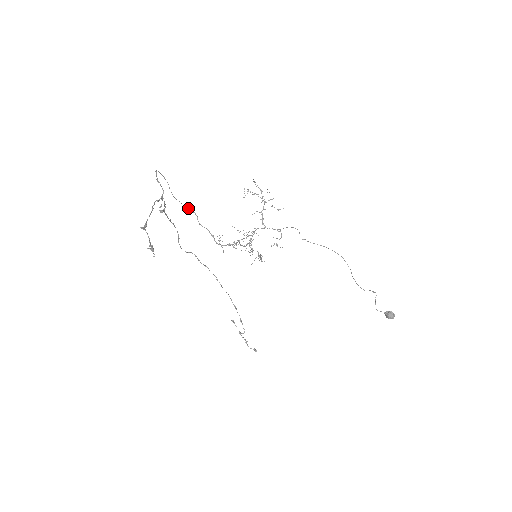
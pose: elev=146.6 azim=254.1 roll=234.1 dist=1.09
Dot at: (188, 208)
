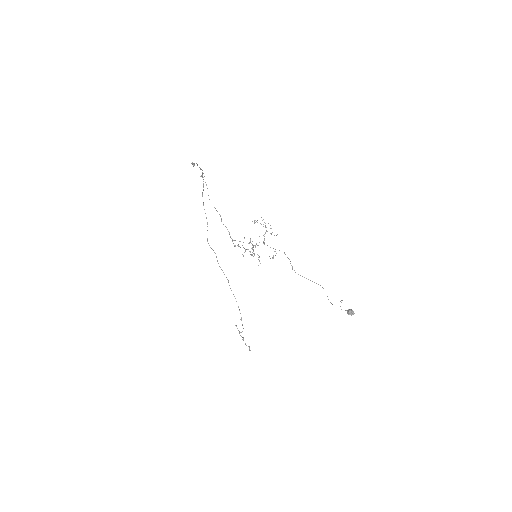
Dot at: (217, 211)
